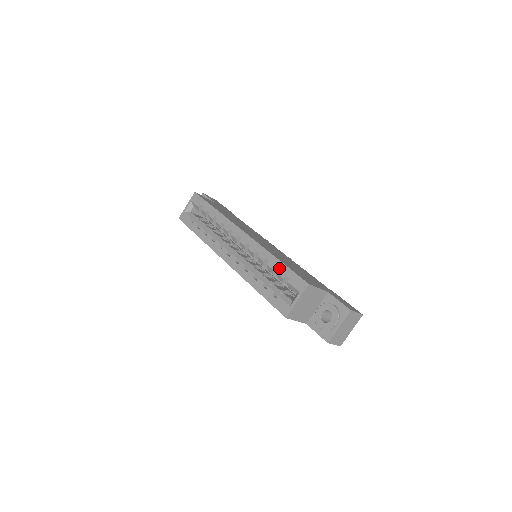
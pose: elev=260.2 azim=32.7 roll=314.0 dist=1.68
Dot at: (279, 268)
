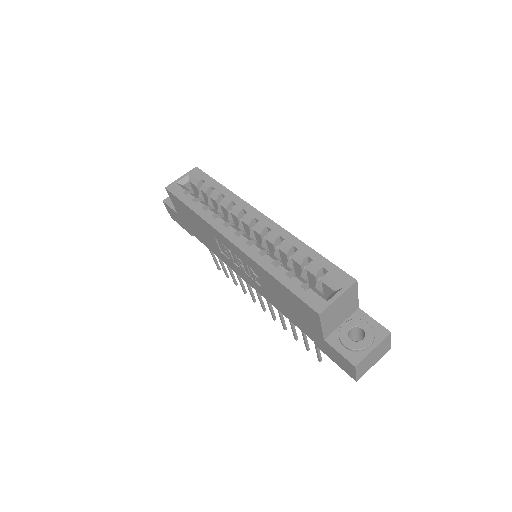
Dot at: (313, 258)
